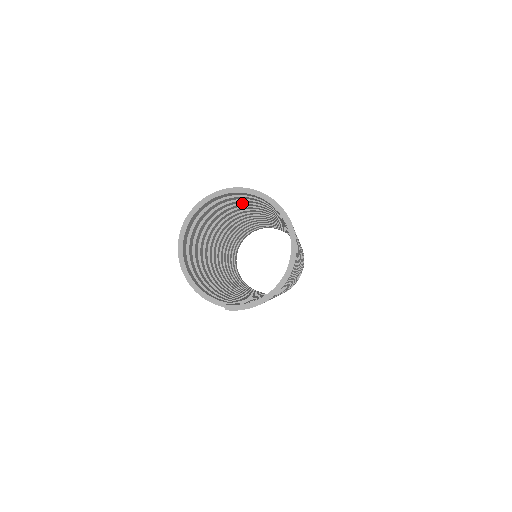
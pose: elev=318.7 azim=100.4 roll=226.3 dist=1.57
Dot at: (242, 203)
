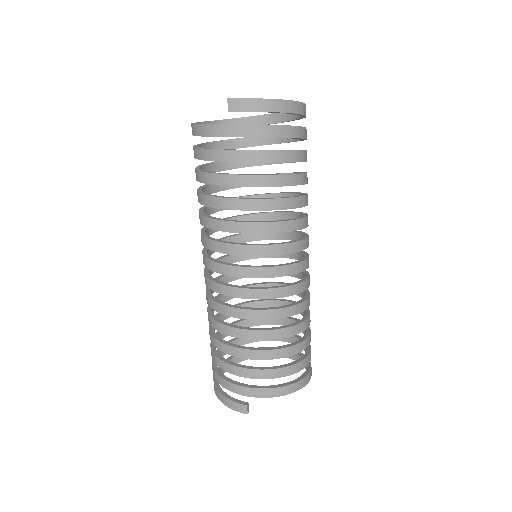
Dot at: occluded
